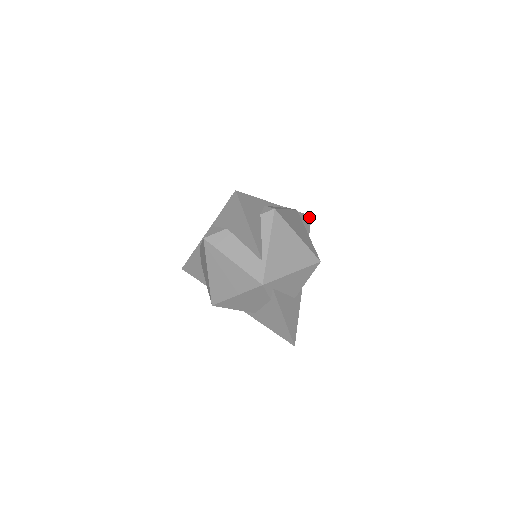
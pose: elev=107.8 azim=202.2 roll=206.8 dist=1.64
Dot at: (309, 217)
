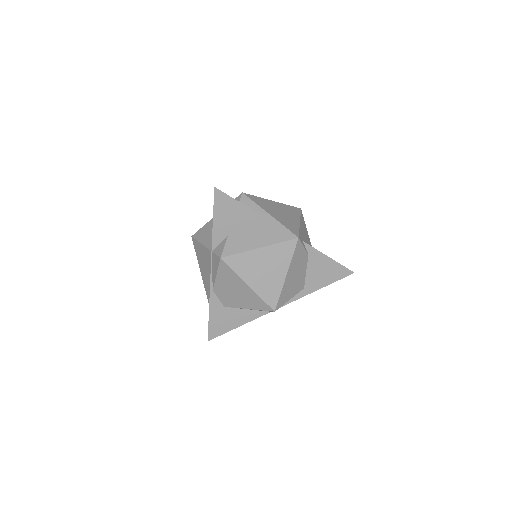
Dot at: occluded
